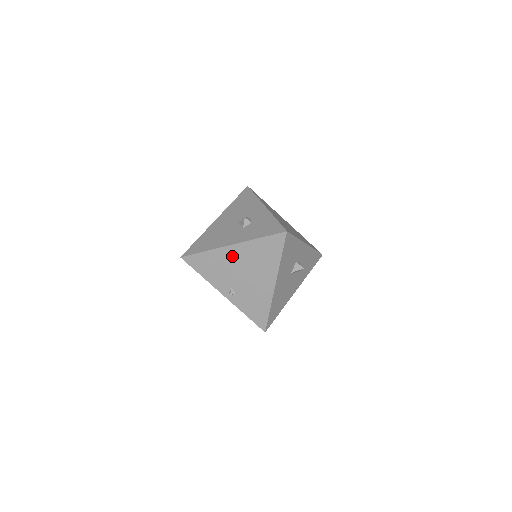
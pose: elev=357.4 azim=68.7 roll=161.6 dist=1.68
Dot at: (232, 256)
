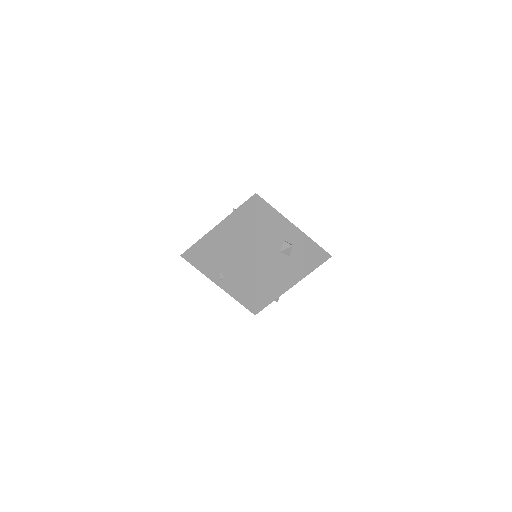
Dot at: (217, 237)
